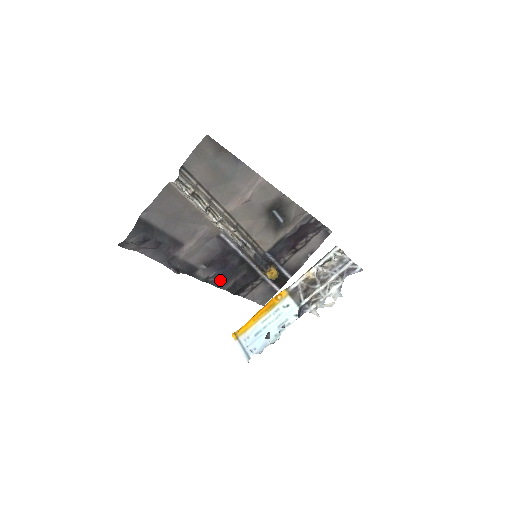
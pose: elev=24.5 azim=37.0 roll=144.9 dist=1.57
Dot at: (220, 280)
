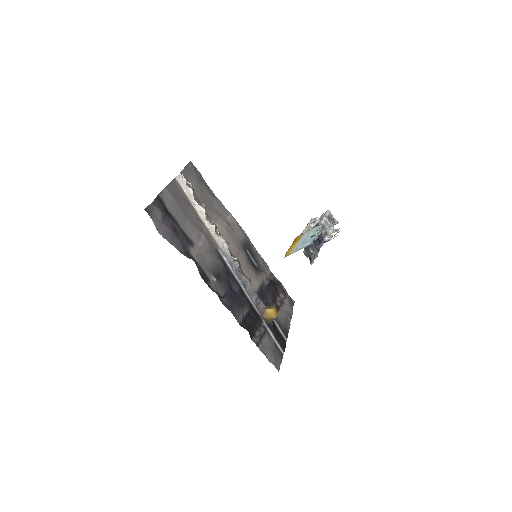
Dot at: (231, 303)
